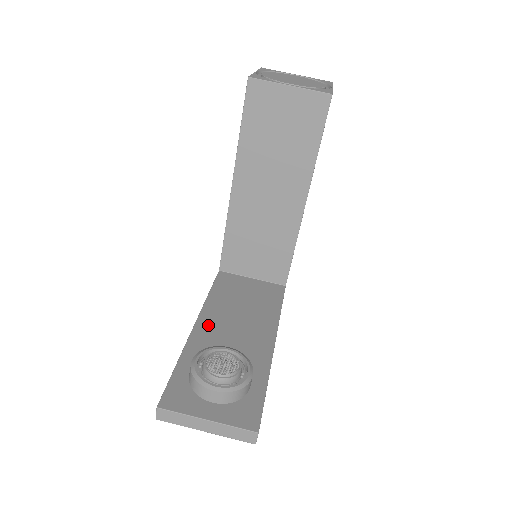
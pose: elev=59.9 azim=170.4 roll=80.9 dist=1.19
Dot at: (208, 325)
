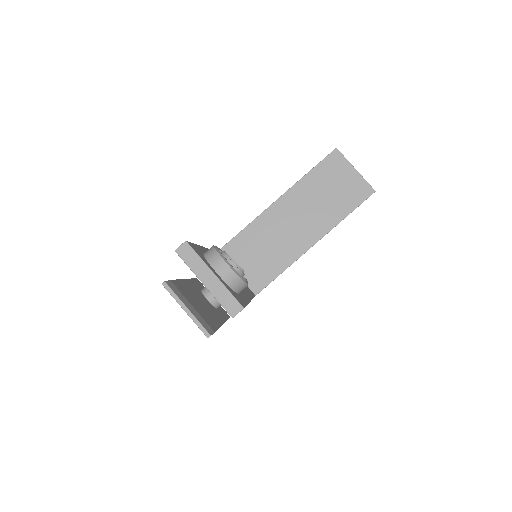
Dot at: occluded
